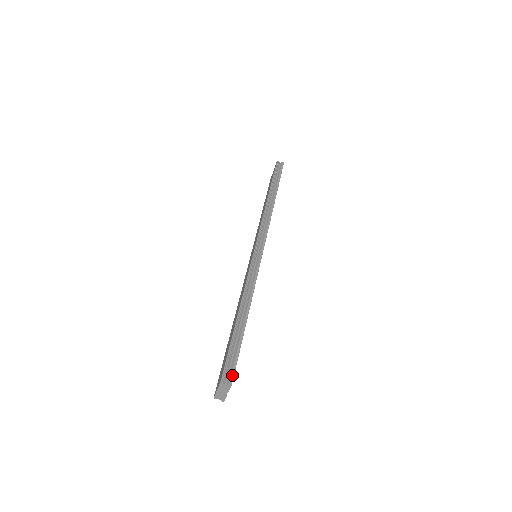
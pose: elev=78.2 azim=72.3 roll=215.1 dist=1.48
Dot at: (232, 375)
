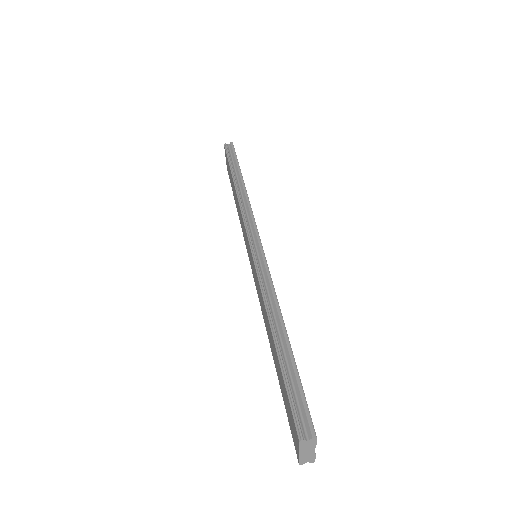
Dot at: (309, 422)
